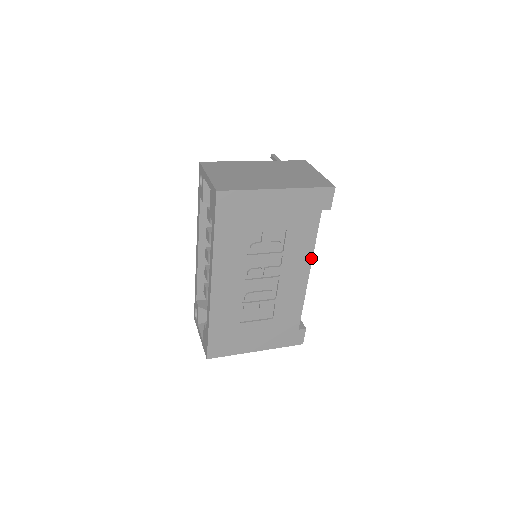
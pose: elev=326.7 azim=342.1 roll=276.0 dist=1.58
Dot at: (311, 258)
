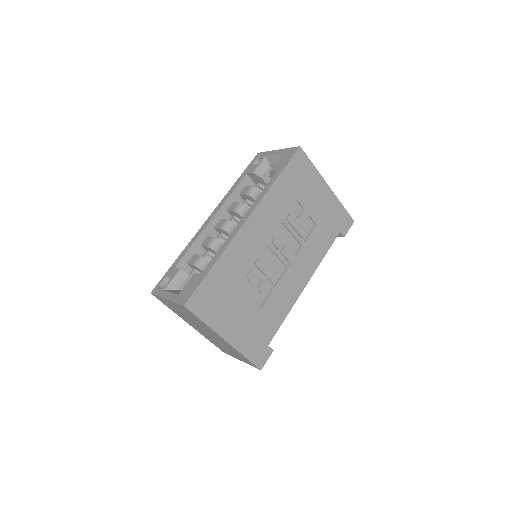
Dot at: (315, 269)
